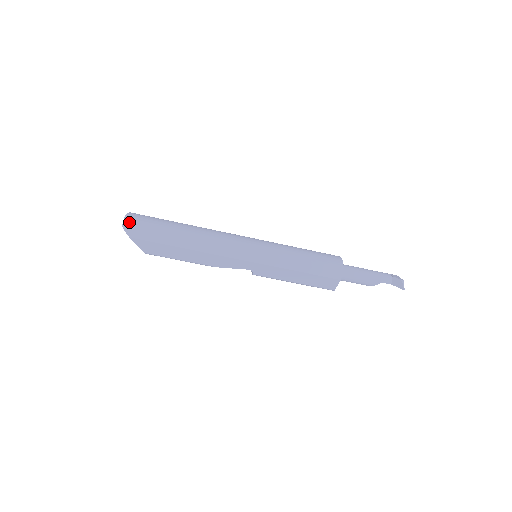
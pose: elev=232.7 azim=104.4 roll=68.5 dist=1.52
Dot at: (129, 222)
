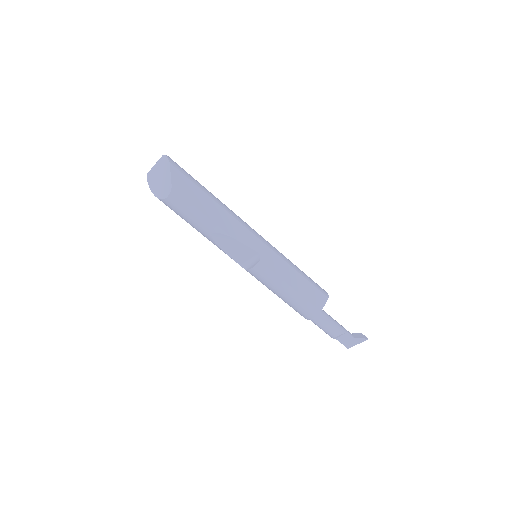
Dot at: (169, 157)
